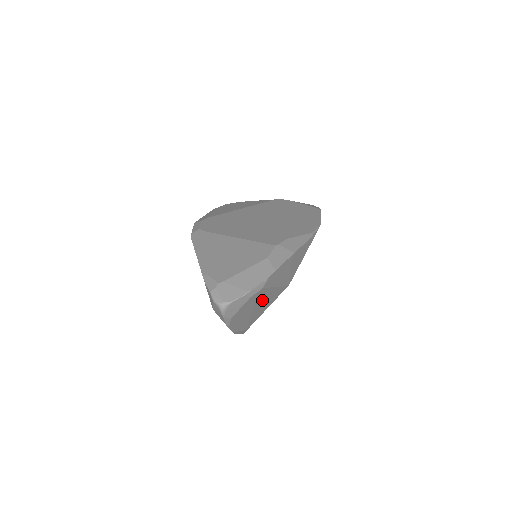
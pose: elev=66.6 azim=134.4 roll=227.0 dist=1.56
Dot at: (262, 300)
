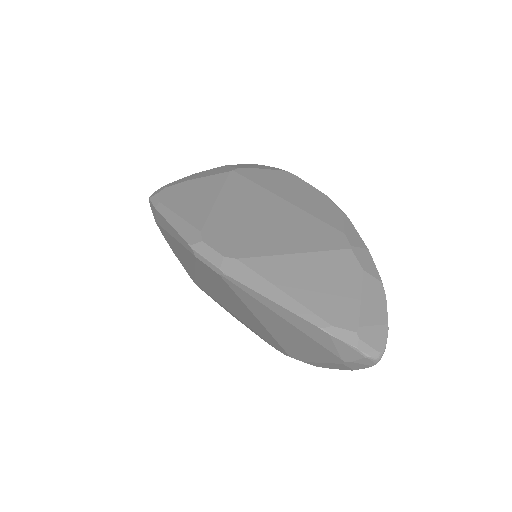
Dot at: occluded
